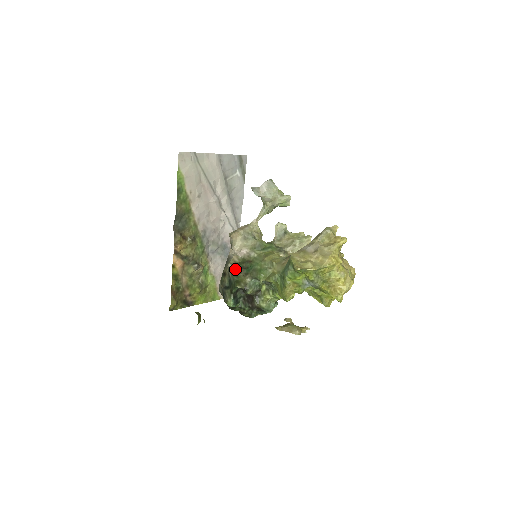
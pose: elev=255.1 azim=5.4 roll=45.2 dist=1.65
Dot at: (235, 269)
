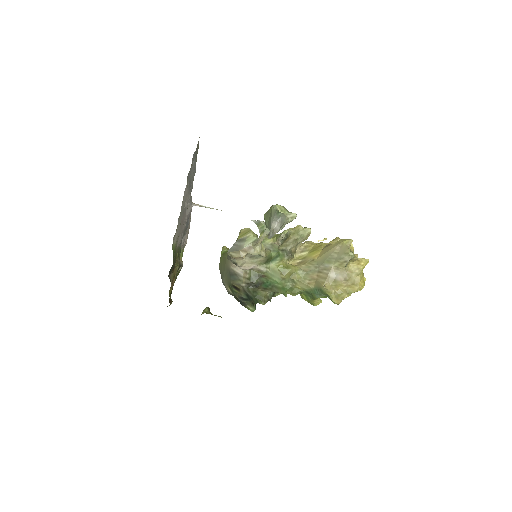
Dot at: (250, 286)
